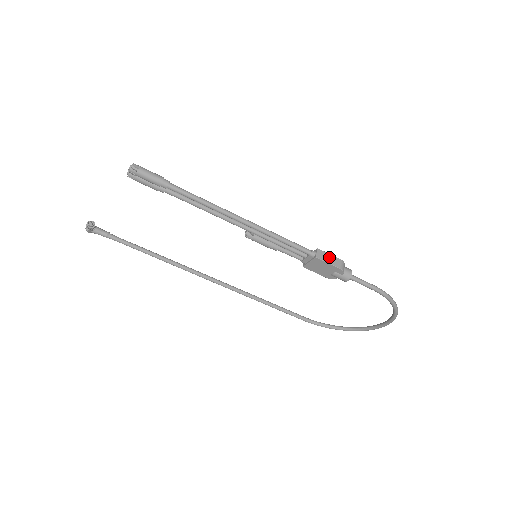
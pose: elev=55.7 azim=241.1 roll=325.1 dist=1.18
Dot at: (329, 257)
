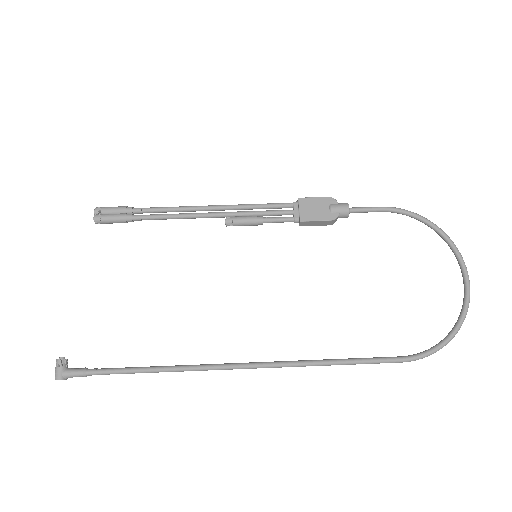
Dot at: occluded
